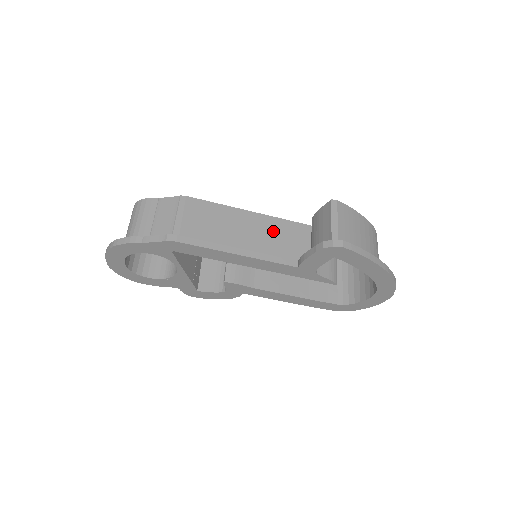
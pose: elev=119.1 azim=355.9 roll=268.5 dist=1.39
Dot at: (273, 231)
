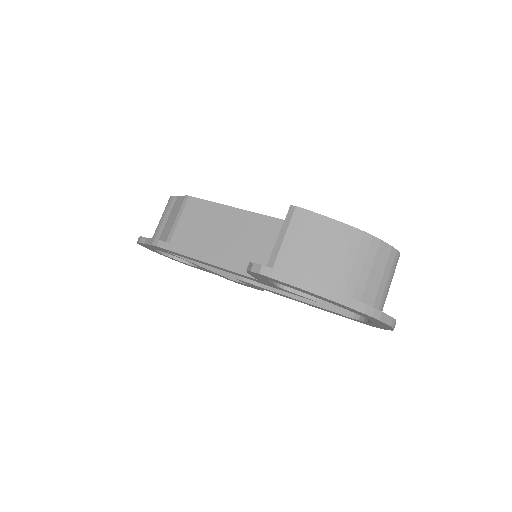
Dot at: (260, 233)
